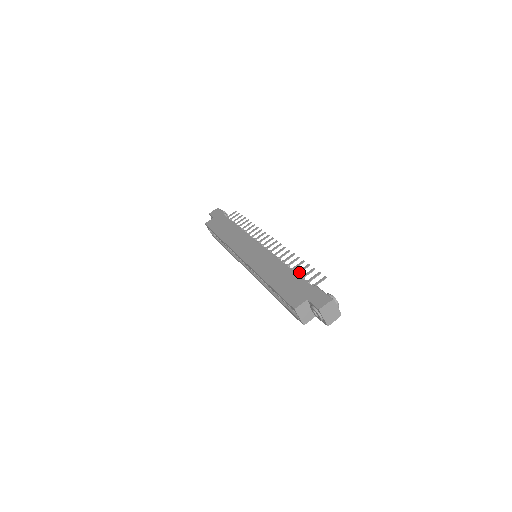
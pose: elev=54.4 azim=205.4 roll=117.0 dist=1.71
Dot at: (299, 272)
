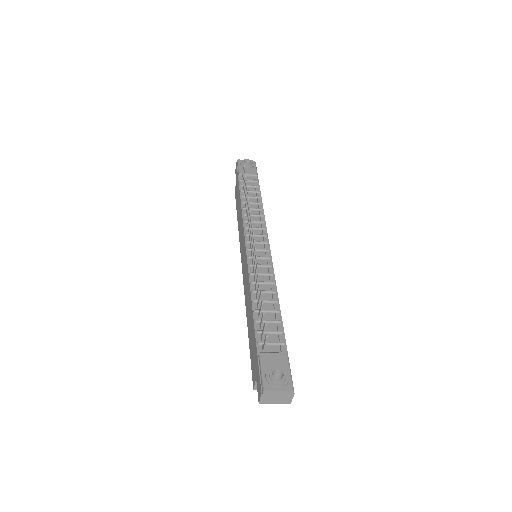
Dot at: (259, 315)
